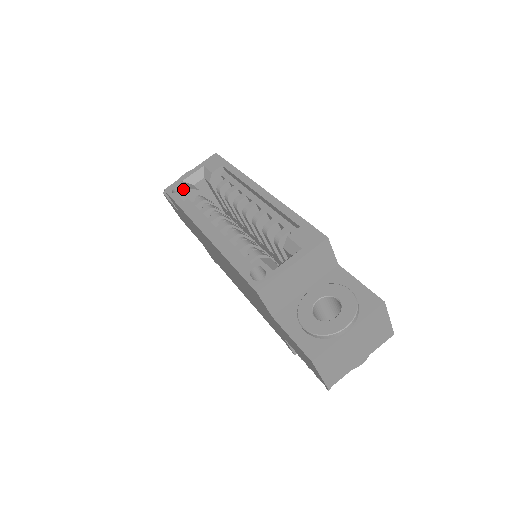
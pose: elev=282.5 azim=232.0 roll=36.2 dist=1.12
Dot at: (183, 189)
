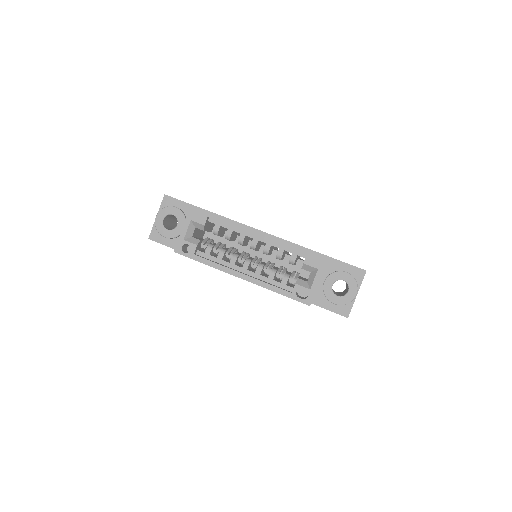
Dot at: (192, 247)
